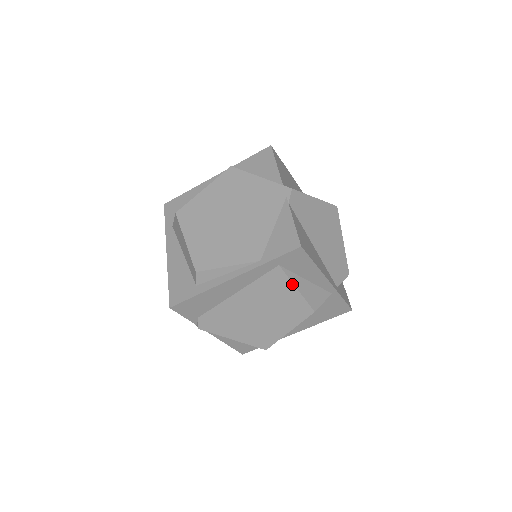
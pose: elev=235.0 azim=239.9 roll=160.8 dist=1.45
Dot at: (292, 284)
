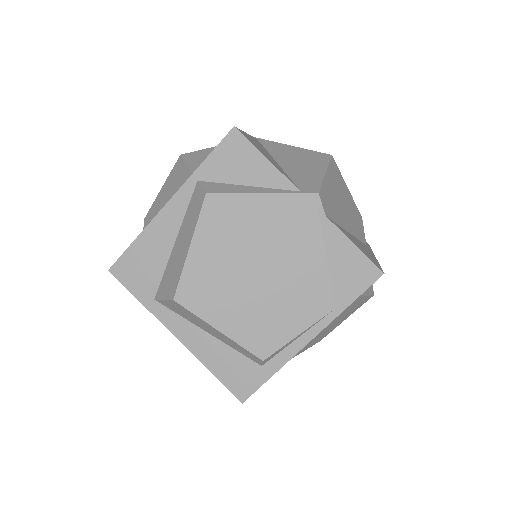
Dot at: (361, 297)
